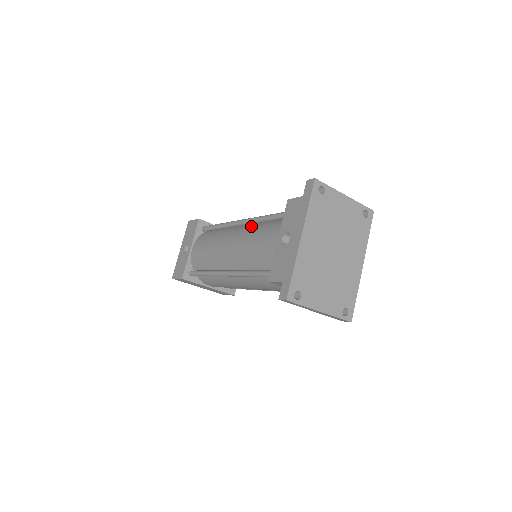
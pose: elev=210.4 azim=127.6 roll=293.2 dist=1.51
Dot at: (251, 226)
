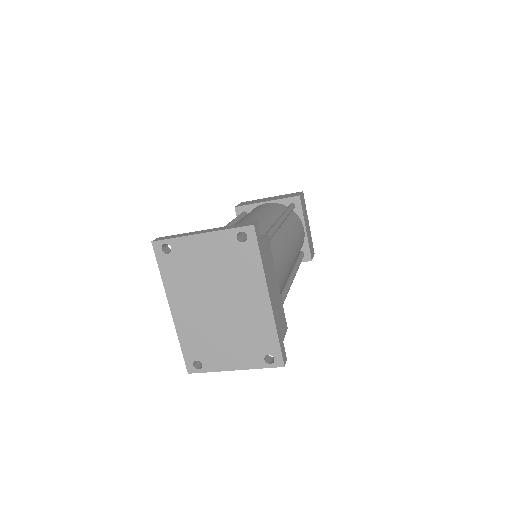
Dot at: occluded
